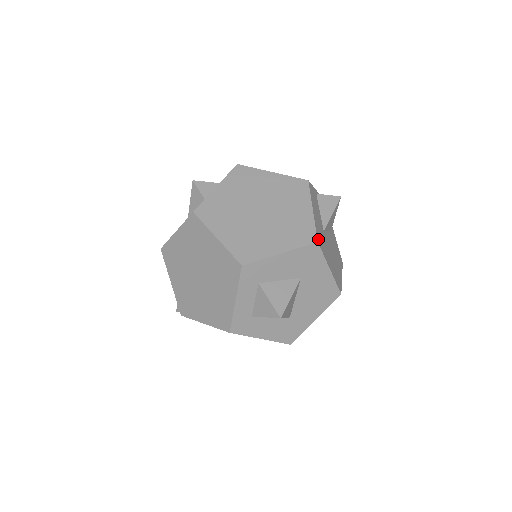
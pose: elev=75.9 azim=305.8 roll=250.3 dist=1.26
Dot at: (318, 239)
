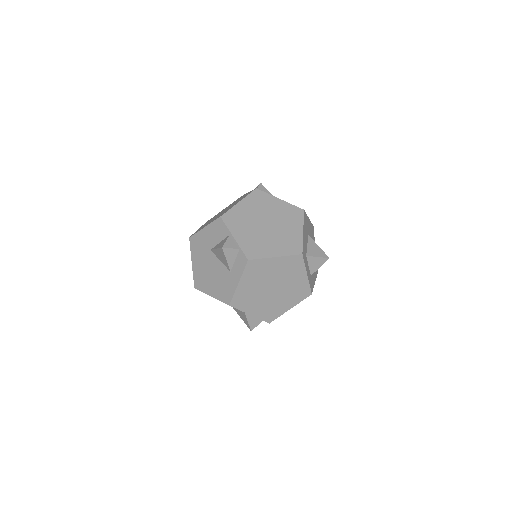
Dot at: (300, 209)
